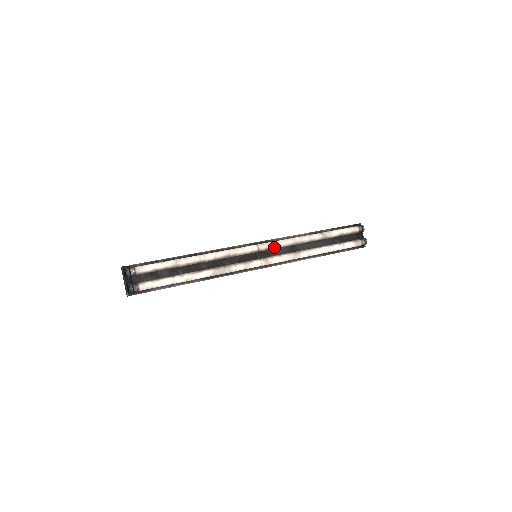
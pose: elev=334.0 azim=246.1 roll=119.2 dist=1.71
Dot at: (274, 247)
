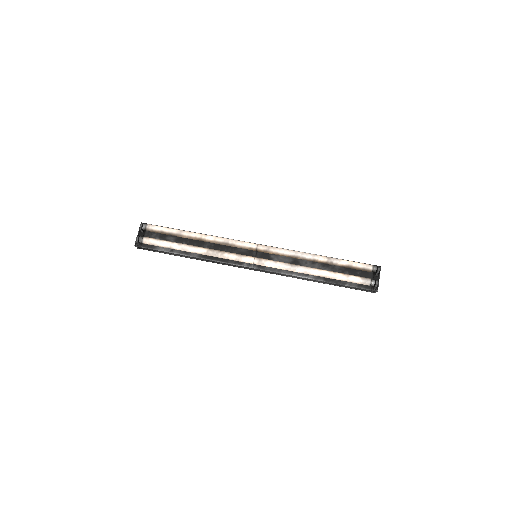
Dot at: (273, 252)
